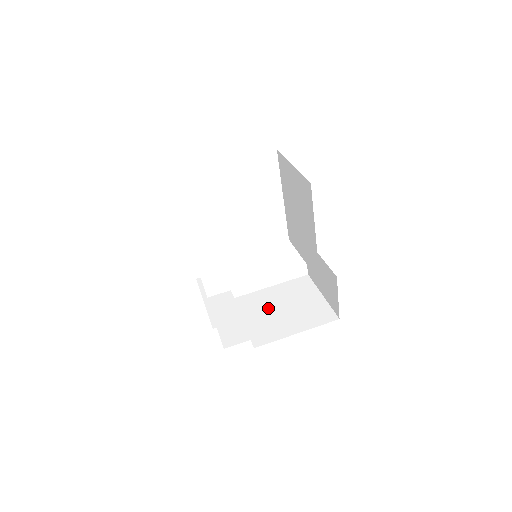
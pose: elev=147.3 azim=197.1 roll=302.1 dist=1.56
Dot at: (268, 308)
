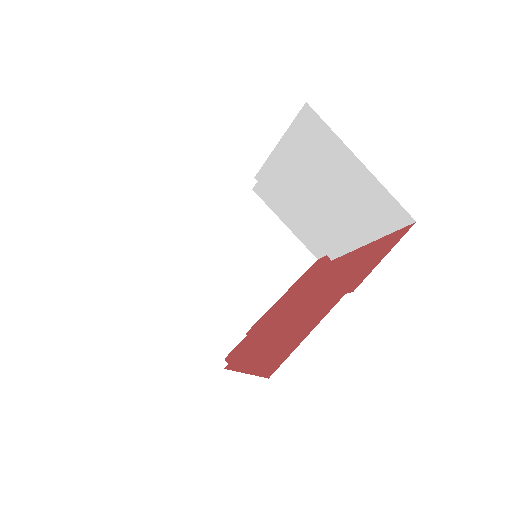
Dot at: (229, 265)
